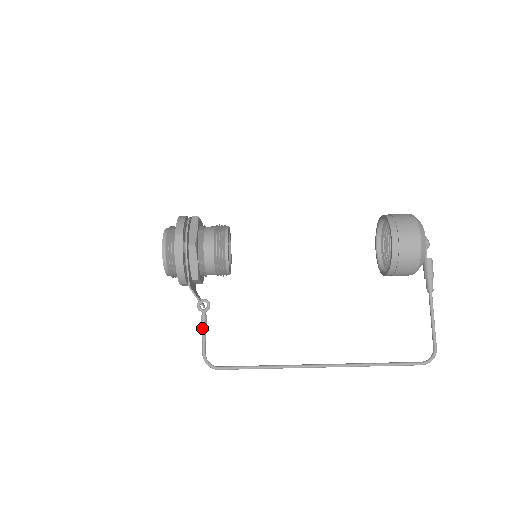
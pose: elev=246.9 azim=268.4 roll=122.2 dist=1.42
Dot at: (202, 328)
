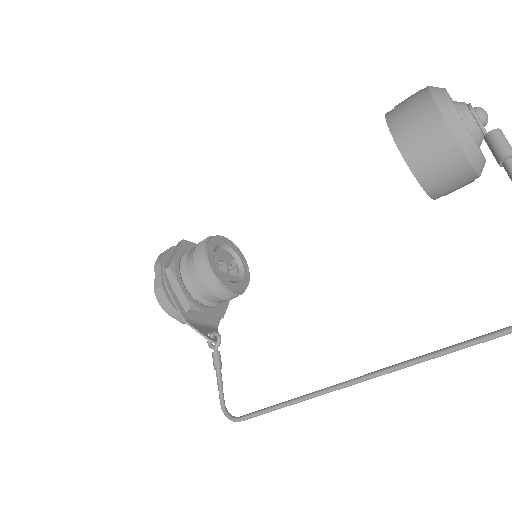
Dot at: occluded
